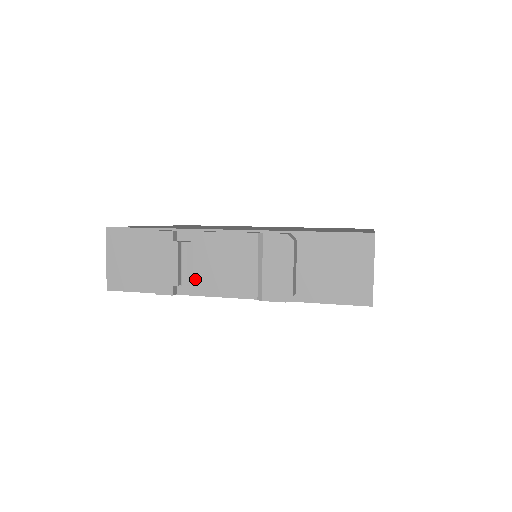
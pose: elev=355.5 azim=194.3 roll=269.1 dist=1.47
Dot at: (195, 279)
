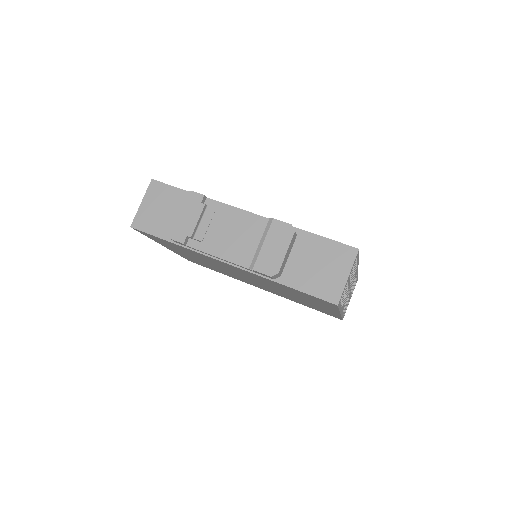
Dot at: (206, 238)
